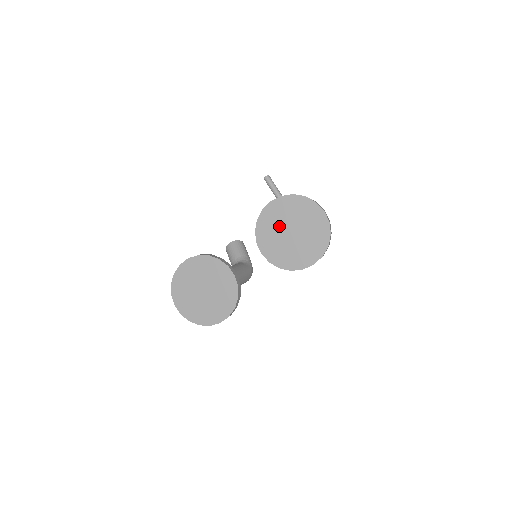
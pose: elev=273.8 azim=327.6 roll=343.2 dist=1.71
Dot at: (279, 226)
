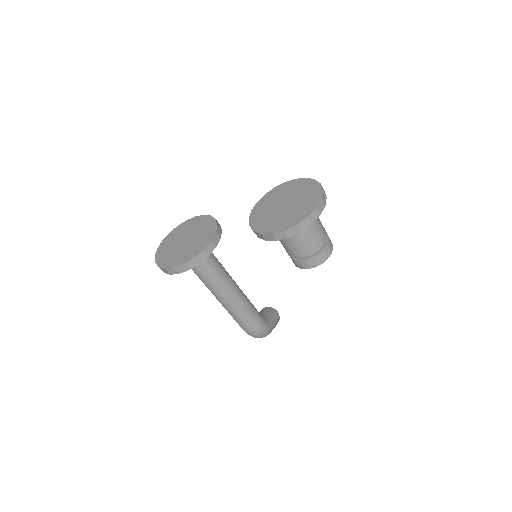
Dot at: (278, 199)
